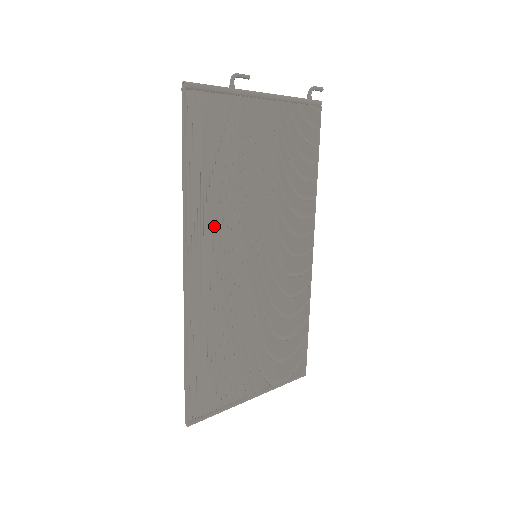
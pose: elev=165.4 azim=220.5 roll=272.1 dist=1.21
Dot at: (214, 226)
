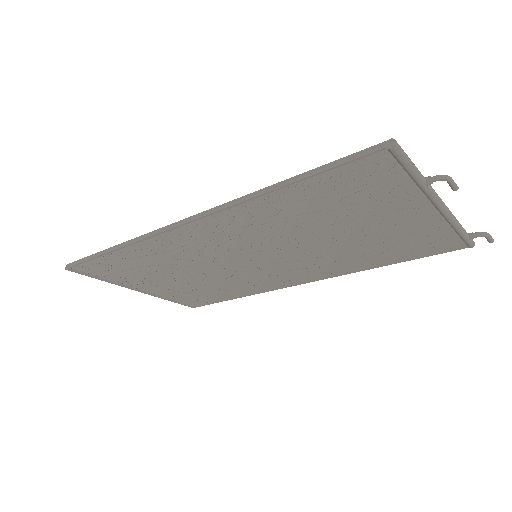
Dot at: (250, 225)
